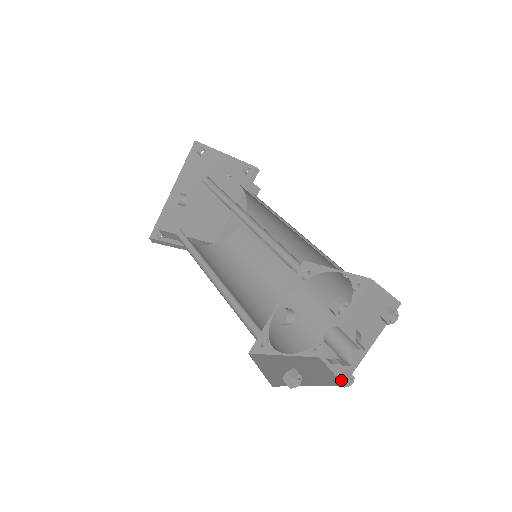
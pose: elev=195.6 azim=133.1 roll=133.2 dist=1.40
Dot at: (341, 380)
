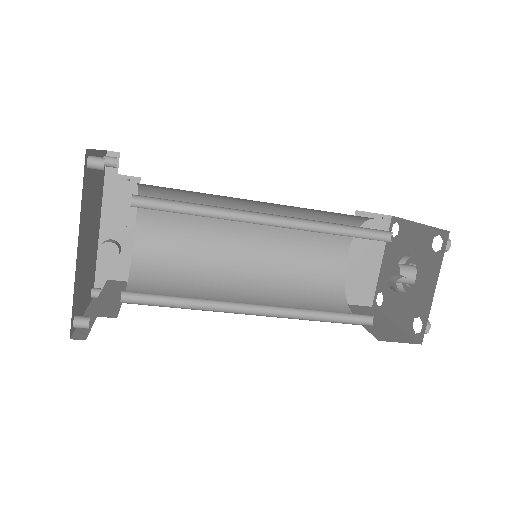
Dot at: occluded
